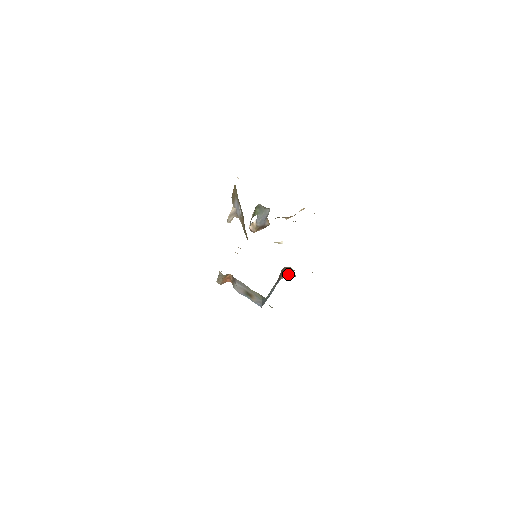
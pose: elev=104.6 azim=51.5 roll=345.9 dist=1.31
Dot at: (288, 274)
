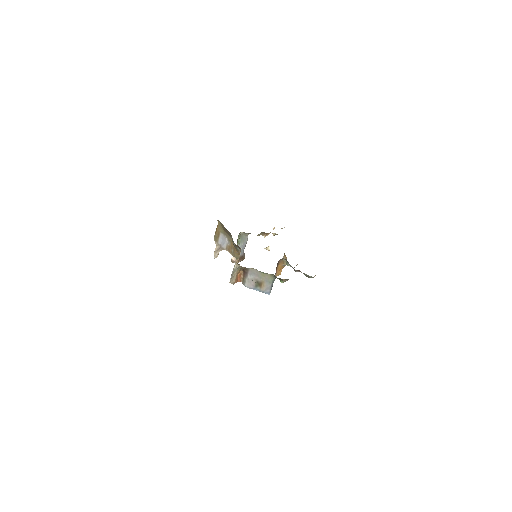
Dot at: (280, 271)
